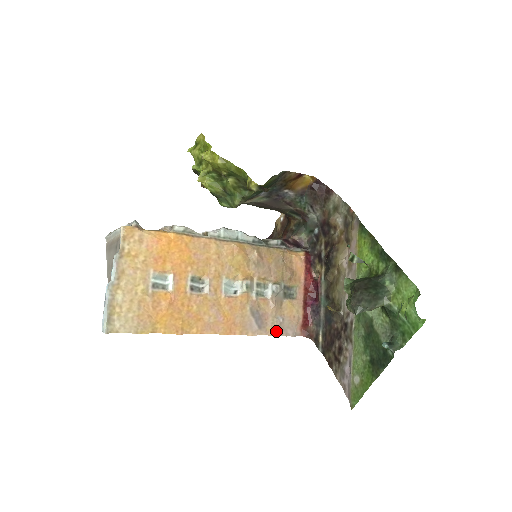
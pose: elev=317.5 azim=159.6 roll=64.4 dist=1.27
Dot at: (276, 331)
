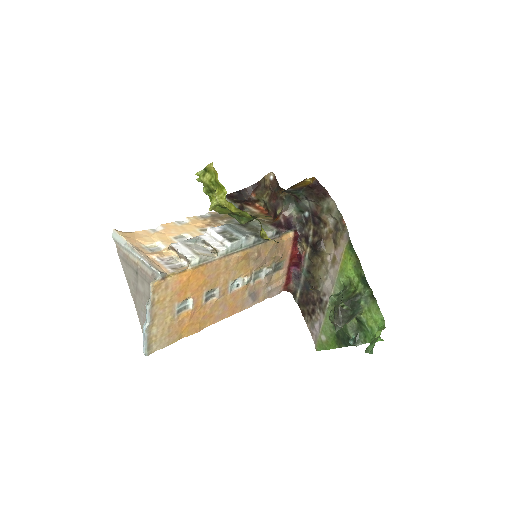
Dot at: (265, 297)
